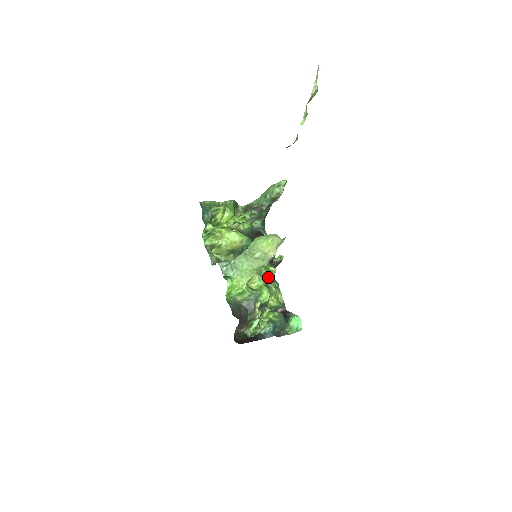
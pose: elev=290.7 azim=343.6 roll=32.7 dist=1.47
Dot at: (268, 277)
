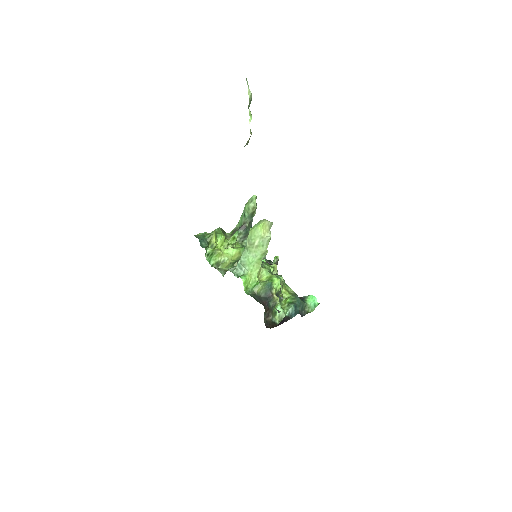
Dot at: (273, 274)
